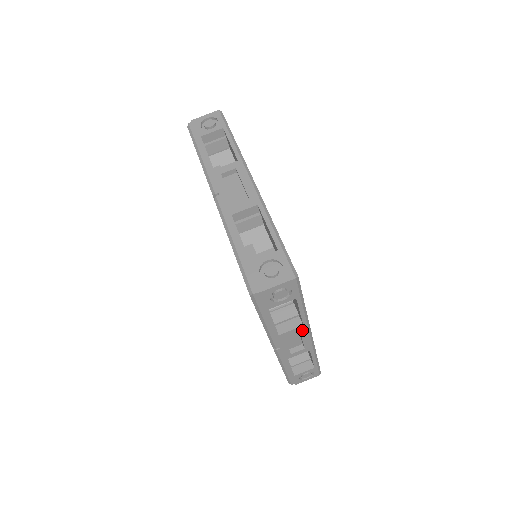
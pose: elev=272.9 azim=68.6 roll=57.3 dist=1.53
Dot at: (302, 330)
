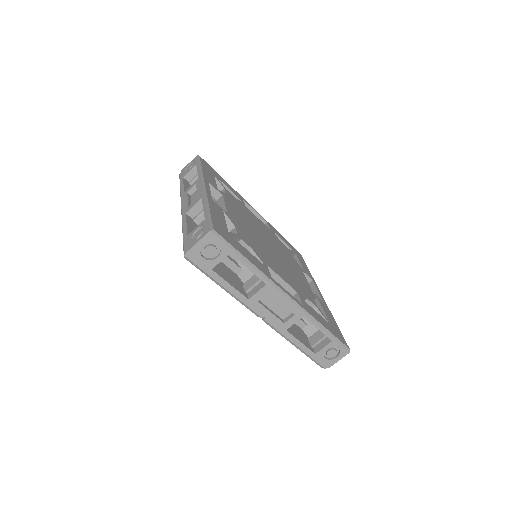
Dot at: occluded
